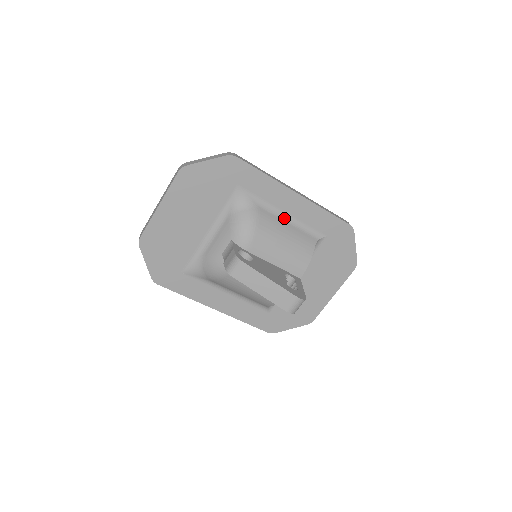
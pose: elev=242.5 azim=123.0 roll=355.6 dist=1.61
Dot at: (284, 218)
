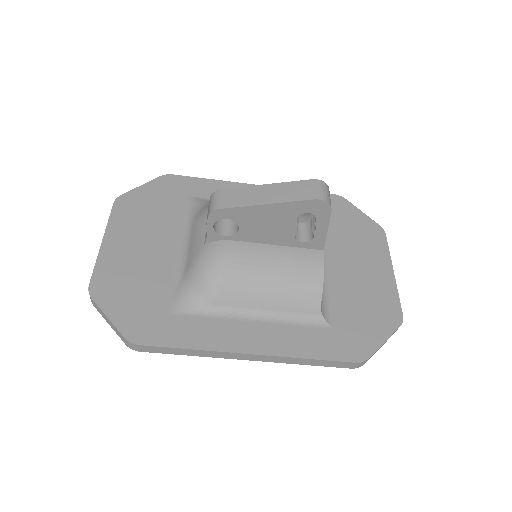
Dot at: occluded
